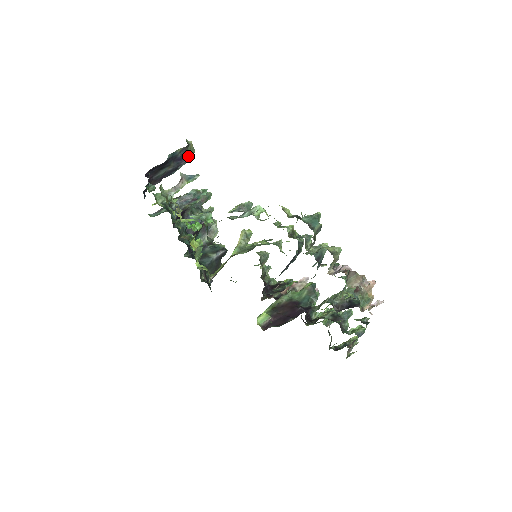
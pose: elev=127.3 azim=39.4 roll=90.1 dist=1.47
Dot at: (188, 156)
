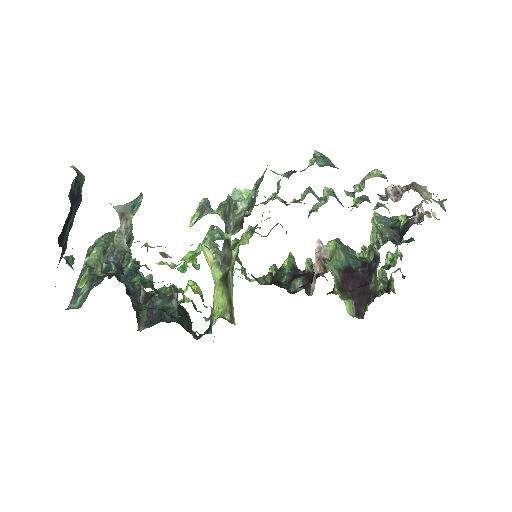
Dot at: (81, 189)
